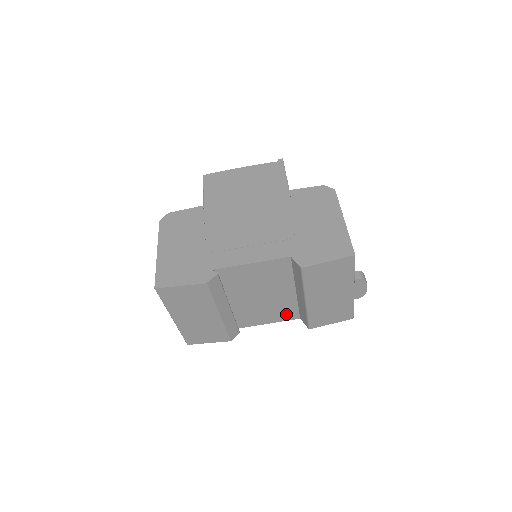
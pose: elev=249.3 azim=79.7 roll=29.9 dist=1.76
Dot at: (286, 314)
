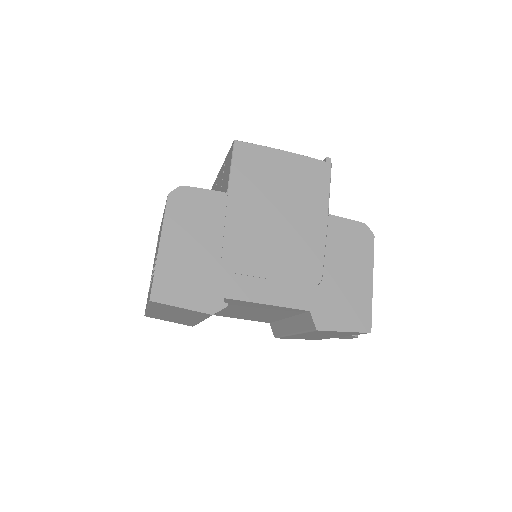
Dot at: (260, 320)
